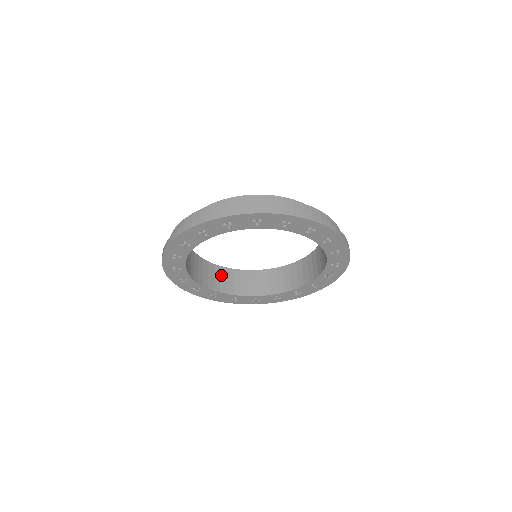
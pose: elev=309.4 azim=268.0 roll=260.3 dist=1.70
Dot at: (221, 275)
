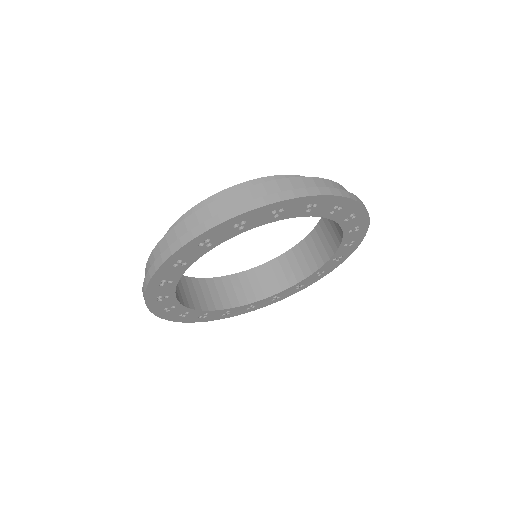
Dot at: (225, 287)
